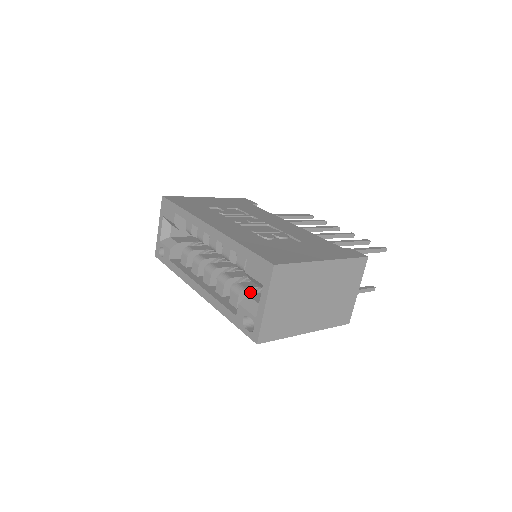
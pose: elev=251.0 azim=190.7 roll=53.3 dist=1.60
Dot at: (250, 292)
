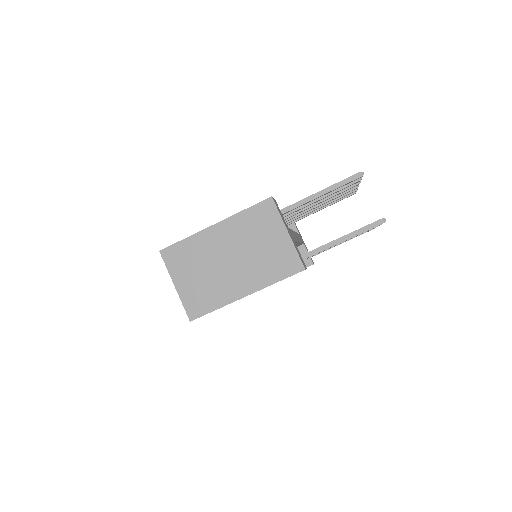
Dot at: occluded
